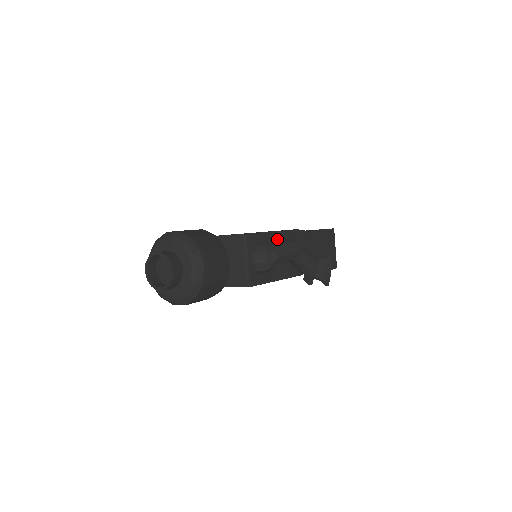
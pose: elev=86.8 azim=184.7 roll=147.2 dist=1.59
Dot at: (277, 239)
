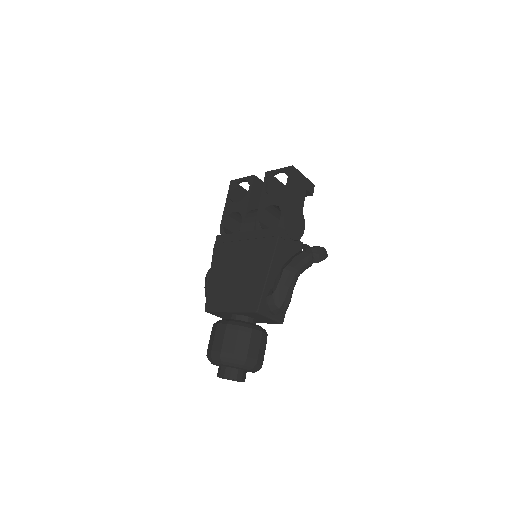
Dot at: (273, 273)
